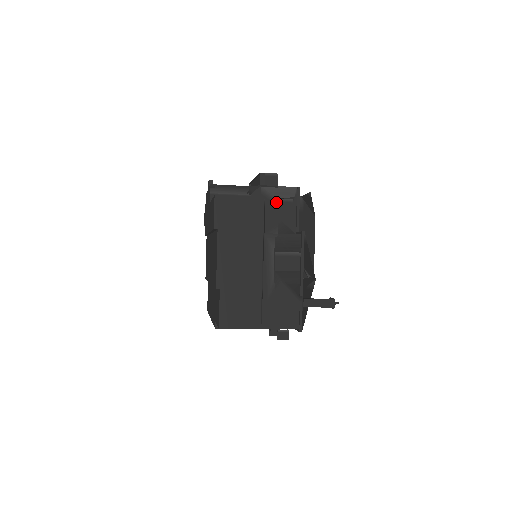
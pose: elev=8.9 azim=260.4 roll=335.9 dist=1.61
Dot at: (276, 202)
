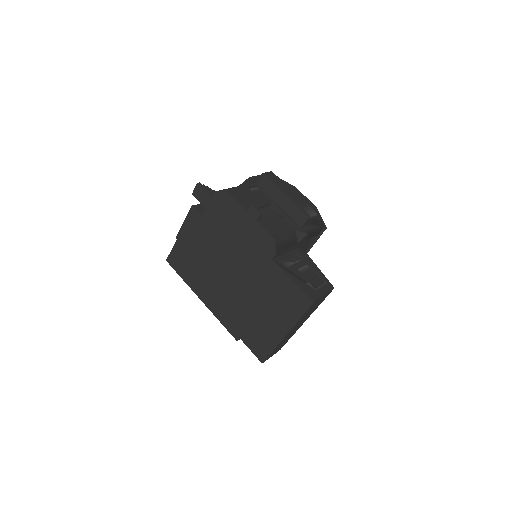
Dot at: (307, 241)
